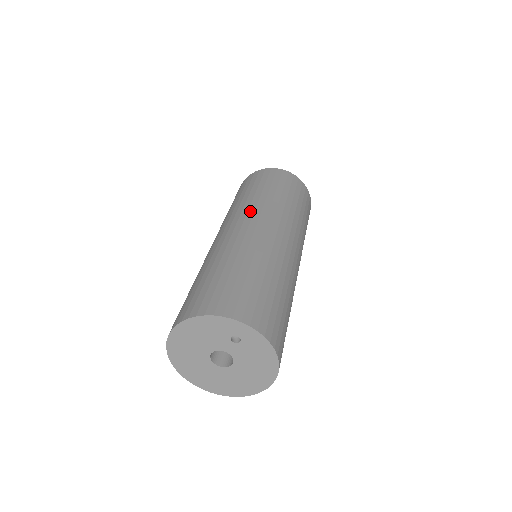
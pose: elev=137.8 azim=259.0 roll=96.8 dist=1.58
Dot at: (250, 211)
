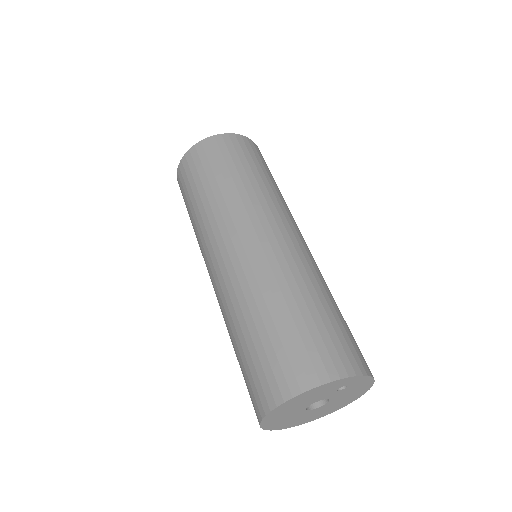
Dot at: (251, 213)
